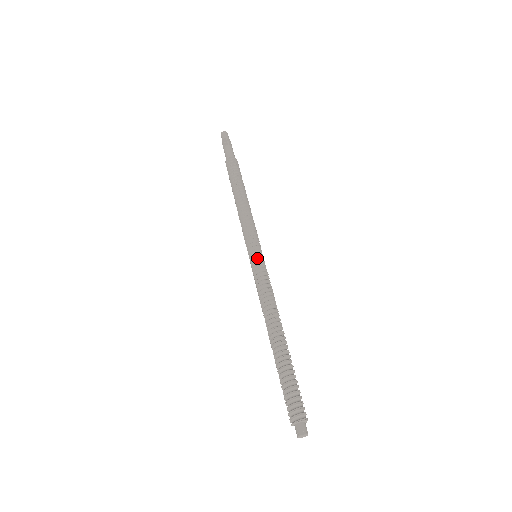
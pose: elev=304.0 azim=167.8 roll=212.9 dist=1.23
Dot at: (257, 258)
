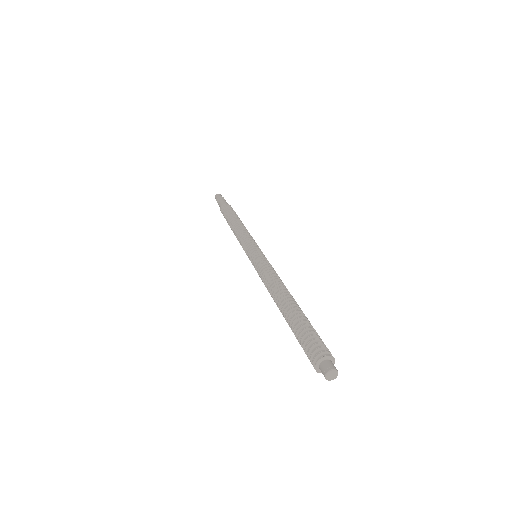
Dot at: (255, 253)
